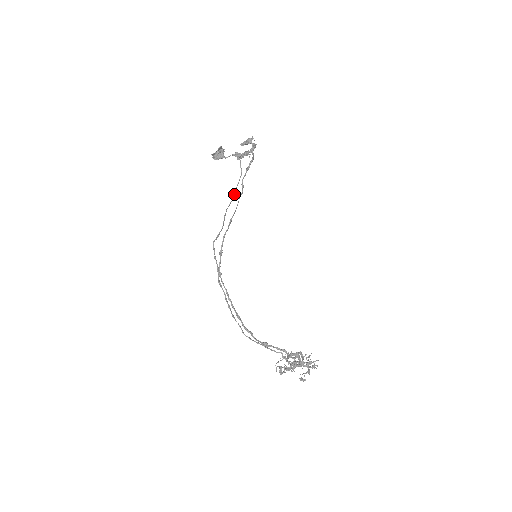
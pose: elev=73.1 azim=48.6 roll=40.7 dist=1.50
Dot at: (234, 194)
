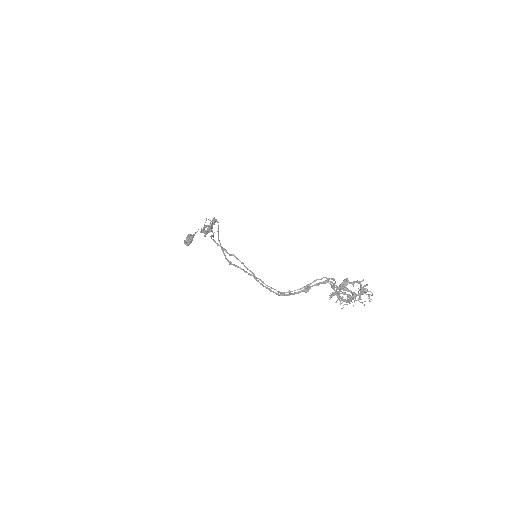
Dot at: (212, 226)
